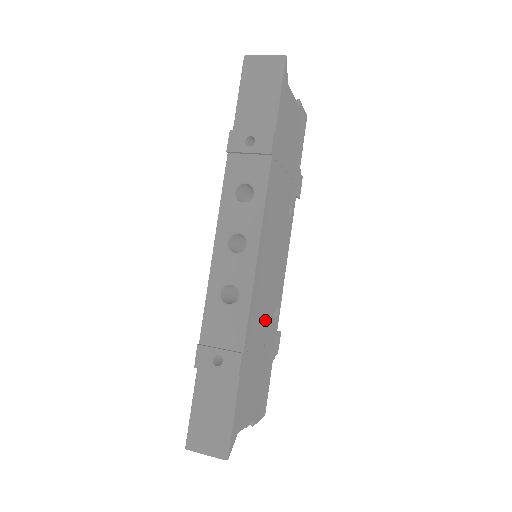
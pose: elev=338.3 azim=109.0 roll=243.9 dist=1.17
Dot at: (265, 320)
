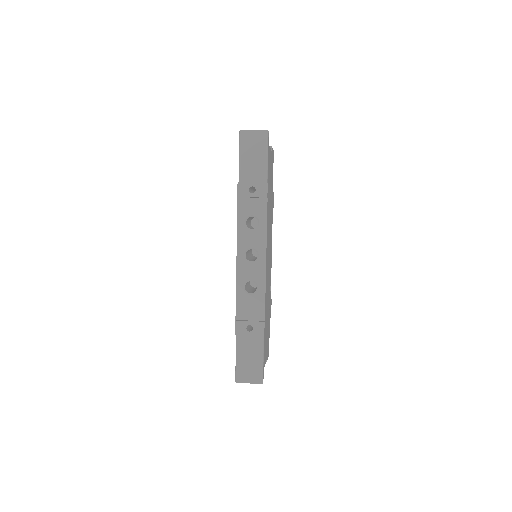
Dot at: (268, 297)
